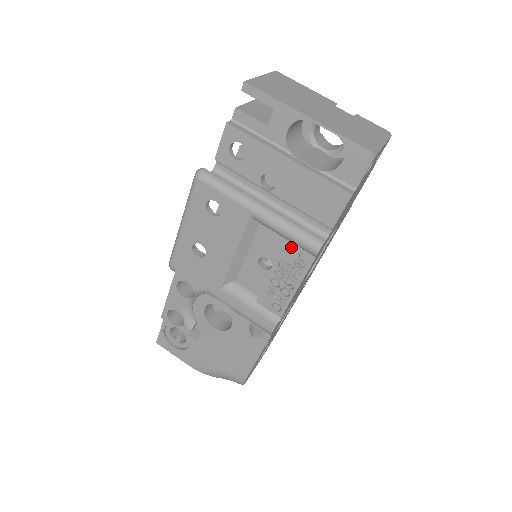
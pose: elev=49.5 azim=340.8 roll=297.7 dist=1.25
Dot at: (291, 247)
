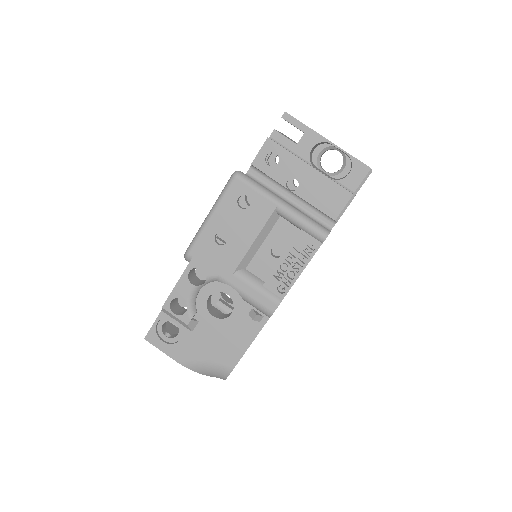
Dot at: (303, 235)
